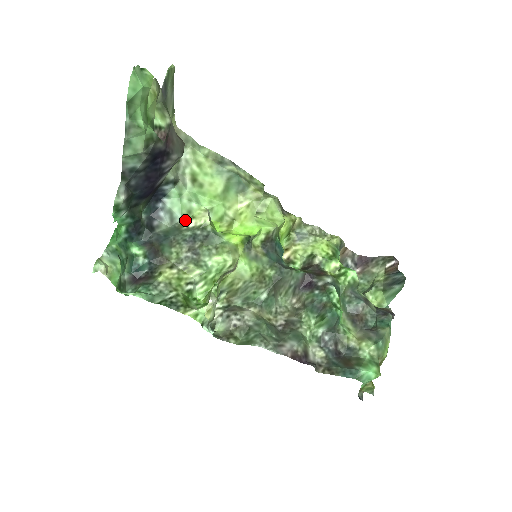
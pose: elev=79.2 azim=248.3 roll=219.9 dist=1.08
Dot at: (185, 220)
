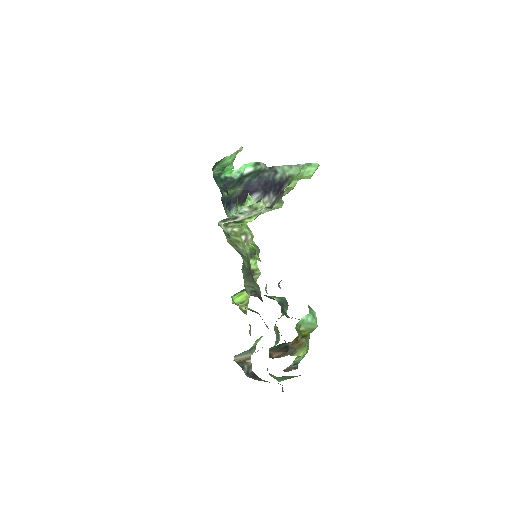
Dot at: occluded
